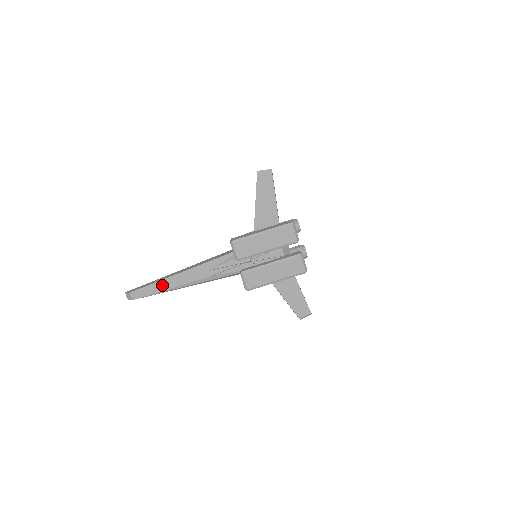
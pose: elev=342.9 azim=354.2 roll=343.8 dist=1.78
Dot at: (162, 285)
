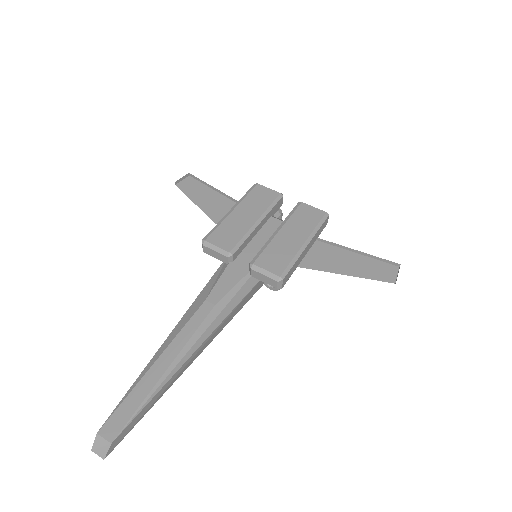
Dot at: (149, 374)
